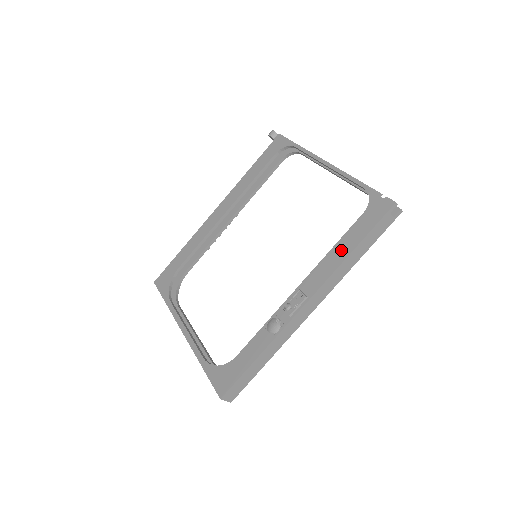
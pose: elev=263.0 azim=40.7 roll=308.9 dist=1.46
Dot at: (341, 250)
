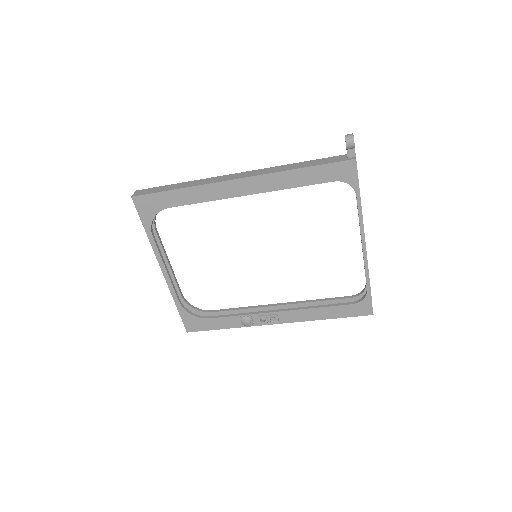
Dot at: (320, 314)
